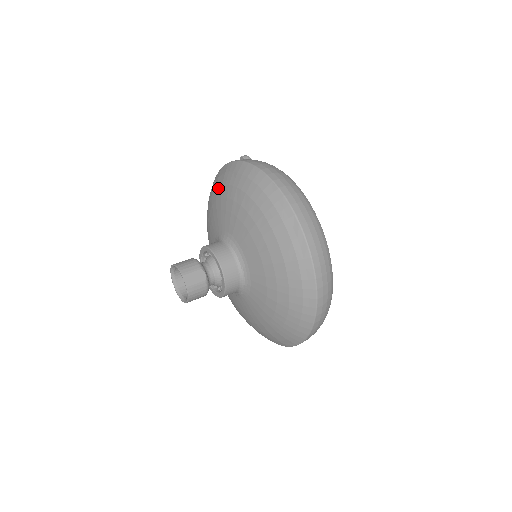
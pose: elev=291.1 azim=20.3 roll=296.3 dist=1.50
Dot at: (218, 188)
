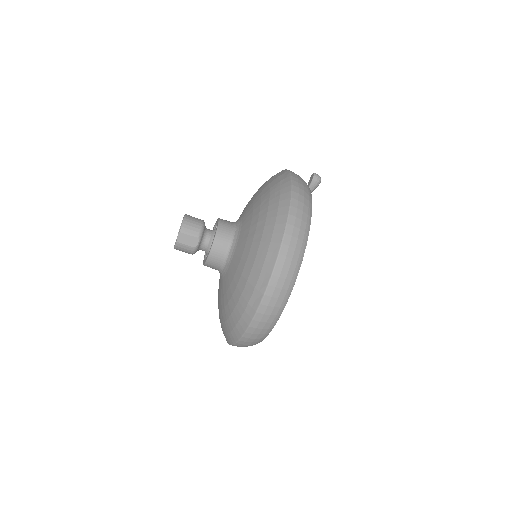
Dot at: (268, 186)
